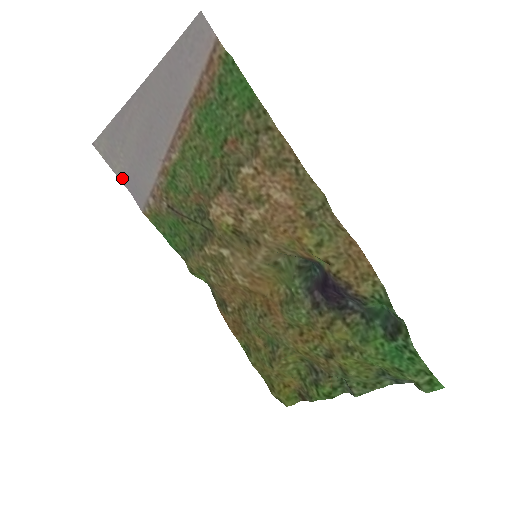
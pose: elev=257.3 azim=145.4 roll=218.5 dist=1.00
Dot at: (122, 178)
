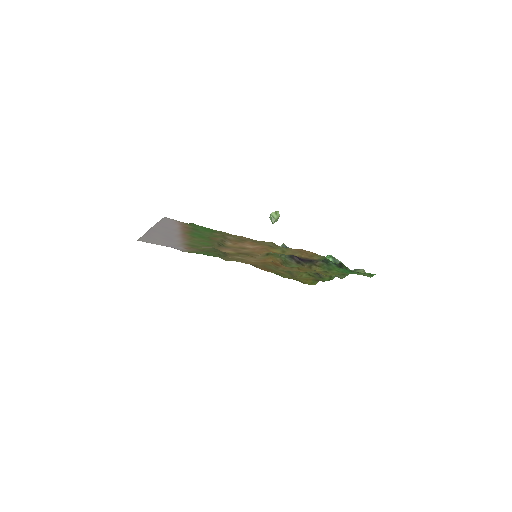
Dot at: (163, 245)
